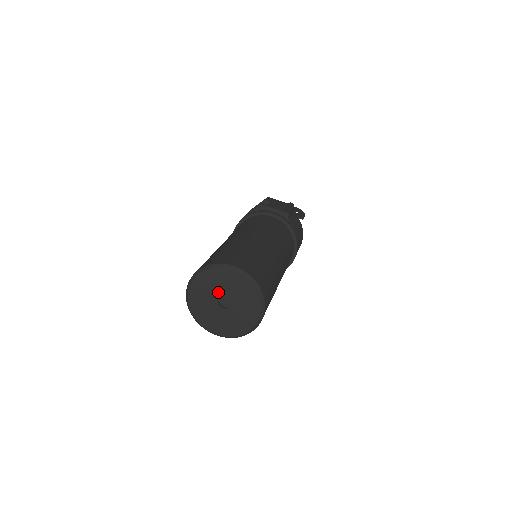
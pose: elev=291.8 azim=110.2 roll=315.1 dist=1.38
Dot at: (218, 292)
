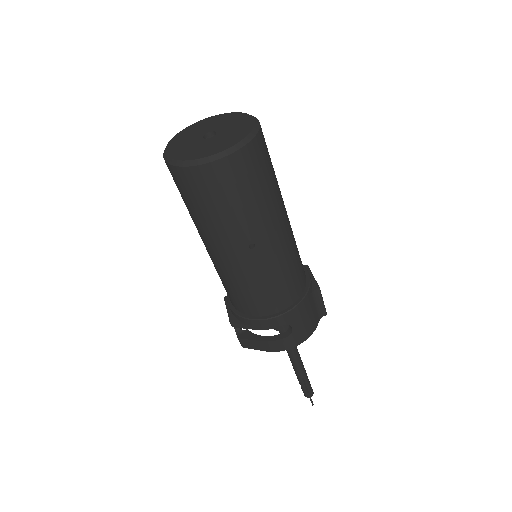
Dot at: (220, 127)
